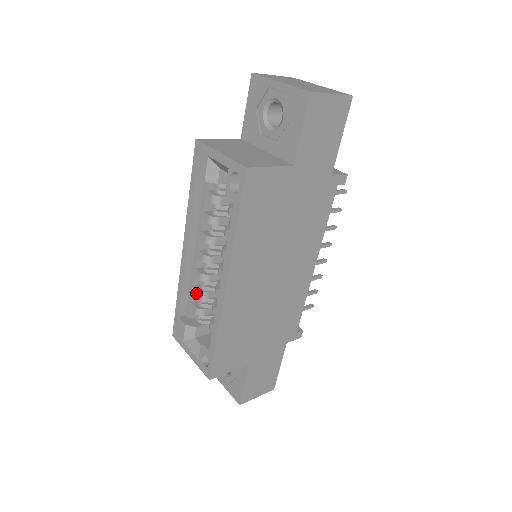
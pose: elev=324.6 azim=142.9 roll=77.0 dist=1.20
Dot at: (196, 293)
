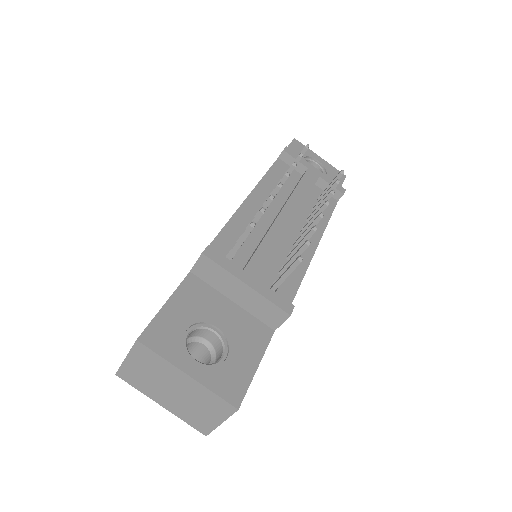
Dot at: occluded
